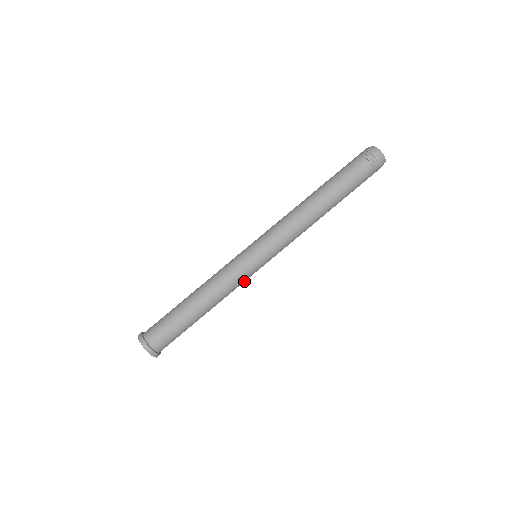
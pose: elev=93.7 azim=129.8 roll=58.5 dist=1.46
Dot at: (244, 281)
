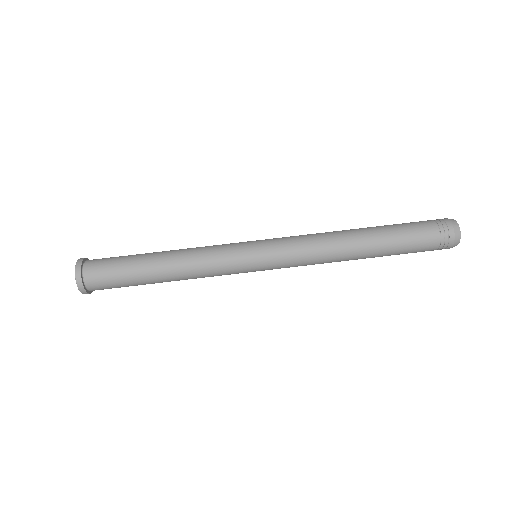
Dot at: (225, 266)
